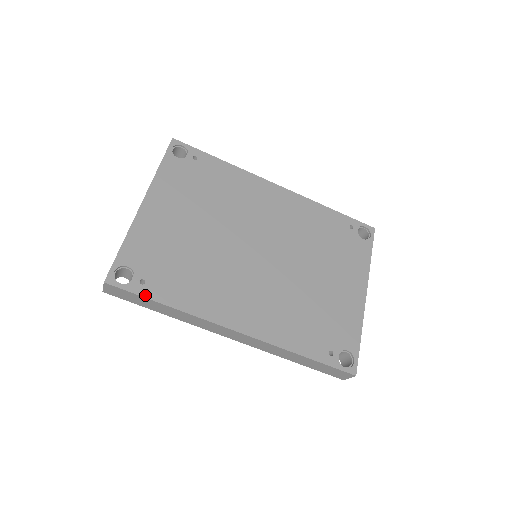
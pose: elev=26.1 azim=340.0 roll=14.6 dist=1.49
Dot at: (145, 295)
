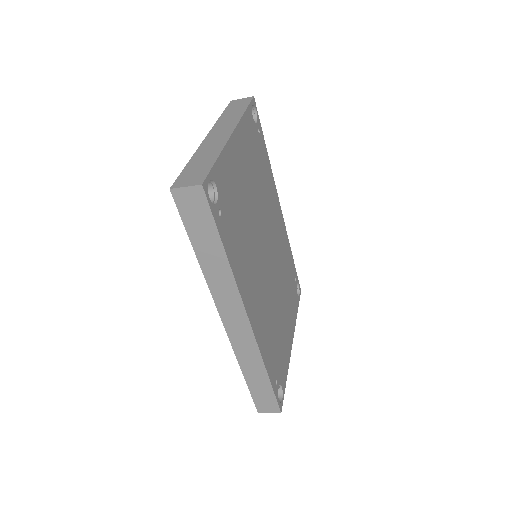
Dot at: (219, 229)
